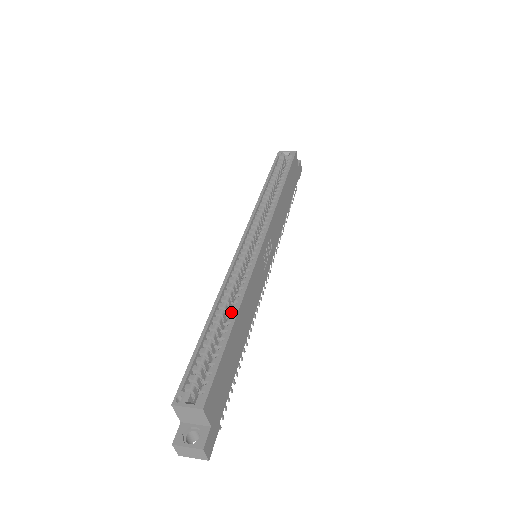
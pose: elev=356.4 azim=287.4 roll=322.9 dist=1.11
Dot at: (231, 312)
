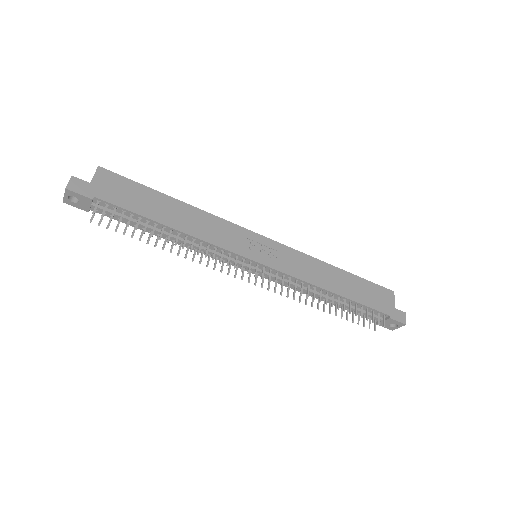
Dot at: occluded
